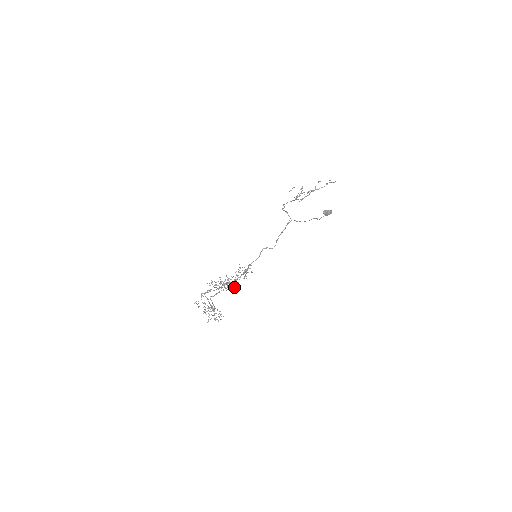
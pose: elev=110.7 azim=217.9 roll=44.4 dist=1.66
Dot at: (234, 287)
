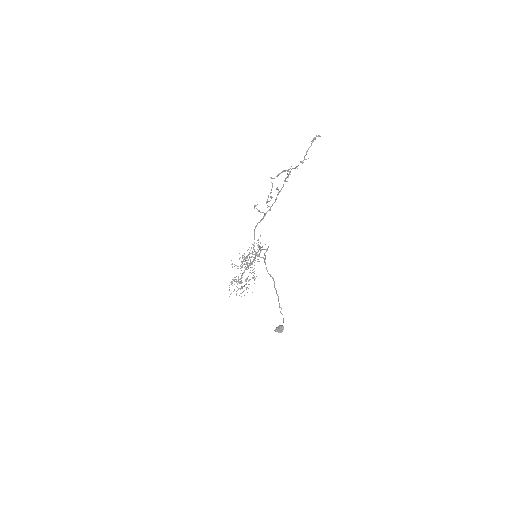
Dot at: occluded
